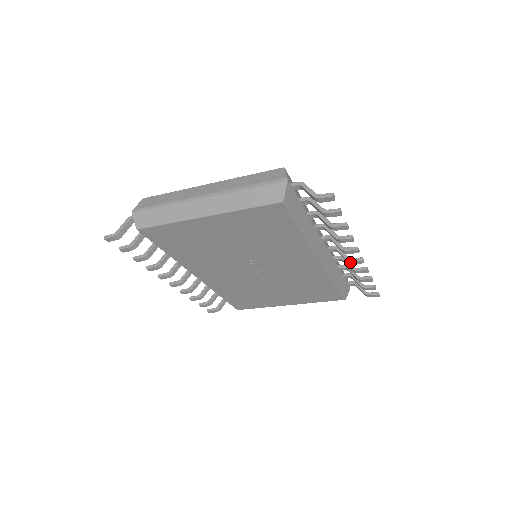
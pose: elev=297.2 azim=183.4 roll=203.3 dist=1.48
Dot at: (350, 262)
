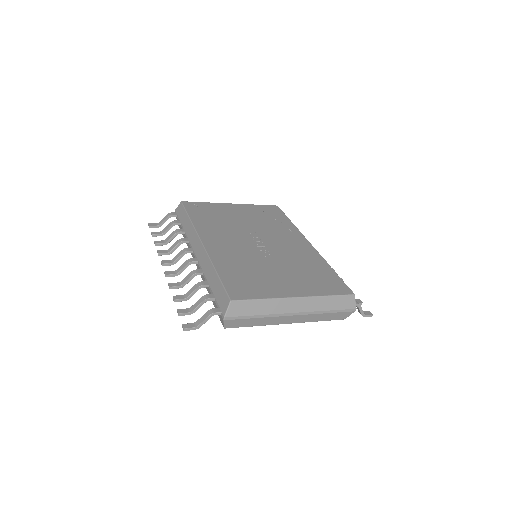
Dot at: occluded
